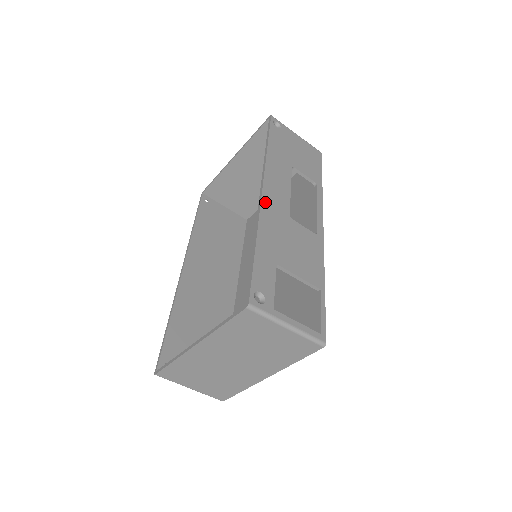
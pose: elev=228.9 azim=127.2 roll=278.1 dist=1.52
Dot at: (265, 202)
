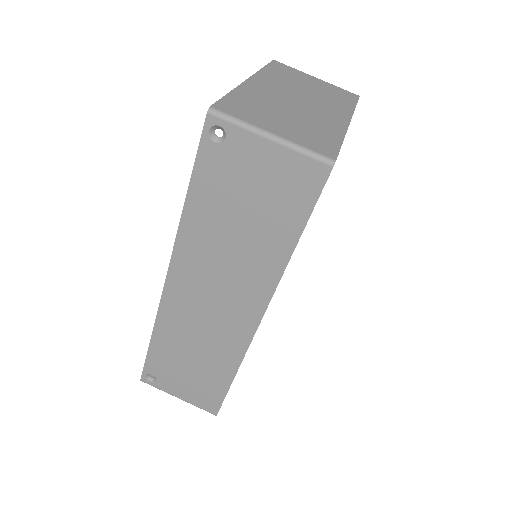
Dot at: occluded
